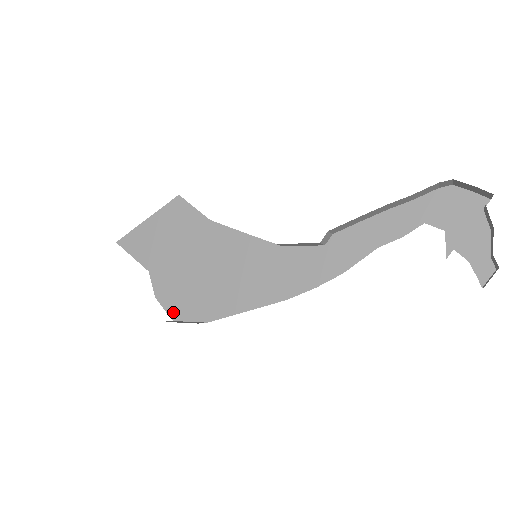
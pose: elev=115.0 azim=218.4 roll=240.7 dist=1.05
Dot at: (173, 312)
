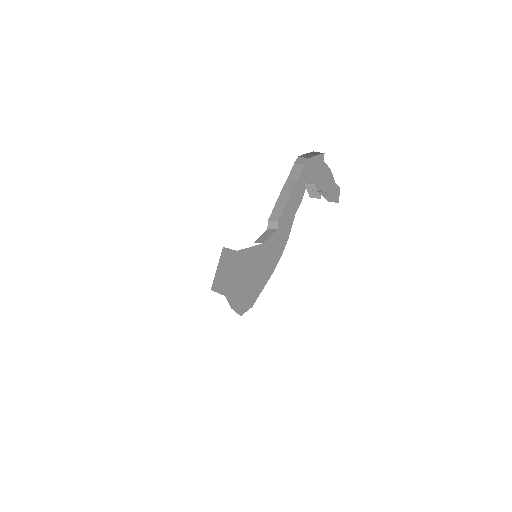
Dot at: (239, 311)
